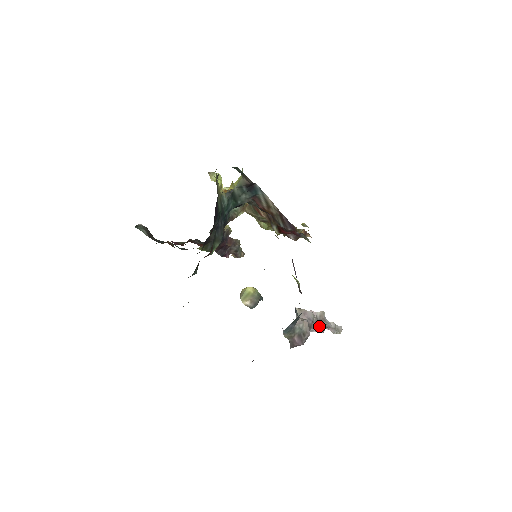
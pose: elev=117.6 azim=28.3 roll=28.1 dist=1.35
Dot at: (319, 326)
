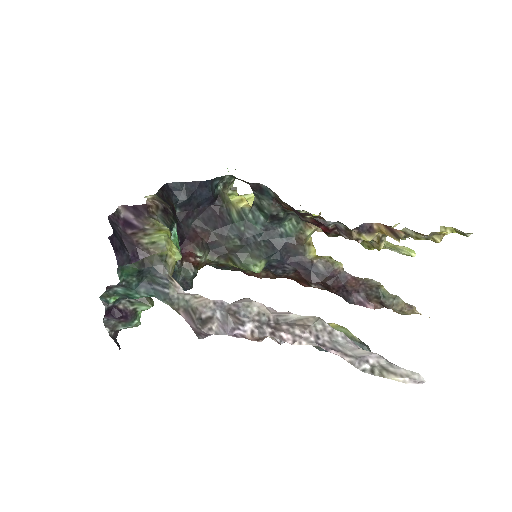
Dot at: (275, 327)
